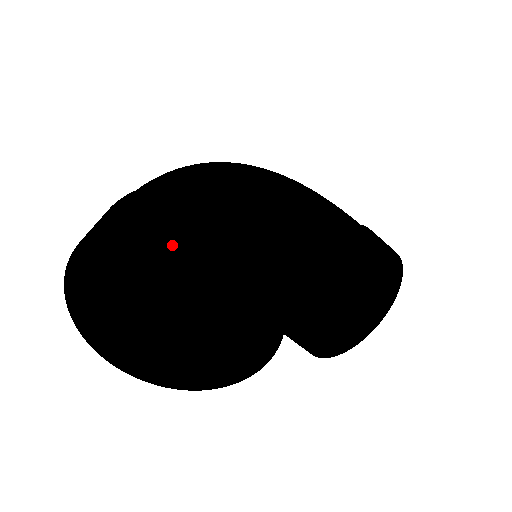
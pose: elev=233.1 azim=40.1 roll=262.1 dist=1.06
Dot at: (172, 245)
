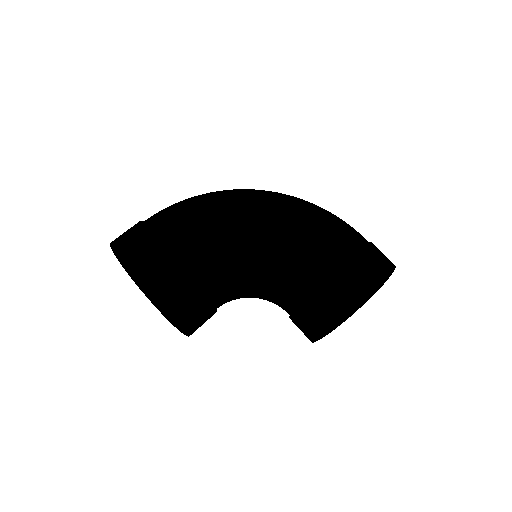
Dot at: occluded
